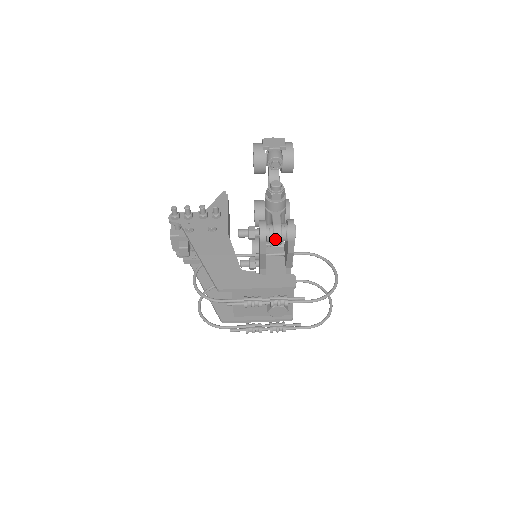
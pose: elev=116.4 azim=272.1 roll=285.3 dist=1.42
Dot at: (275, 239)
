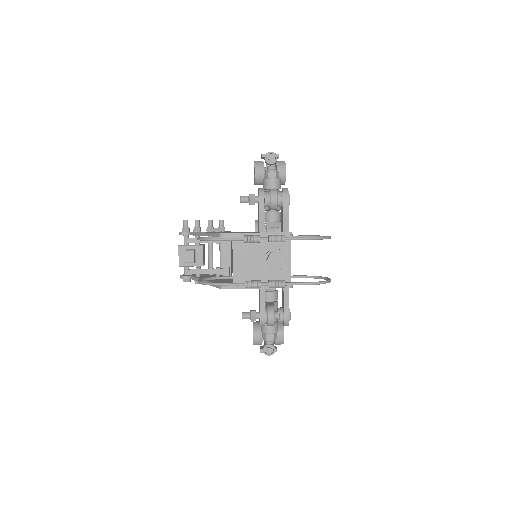
Dot at: (272, 196)
